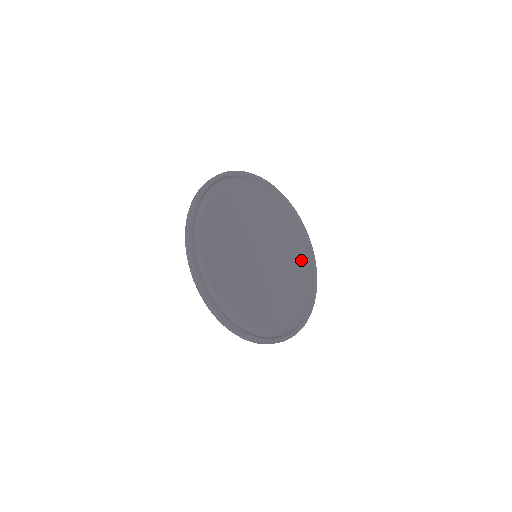
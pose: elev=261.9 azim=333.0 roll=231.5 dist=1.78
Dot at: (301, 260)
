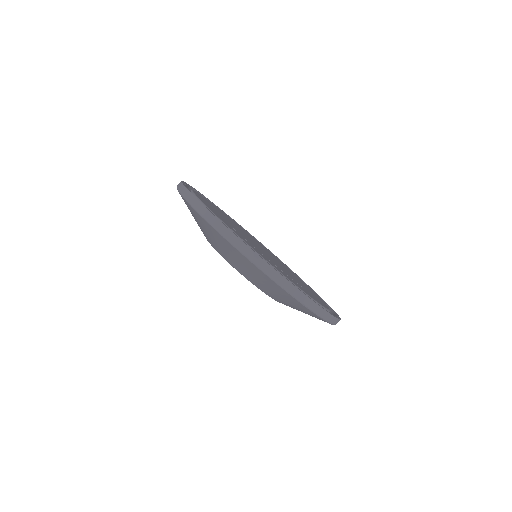
Dot at: occluded
